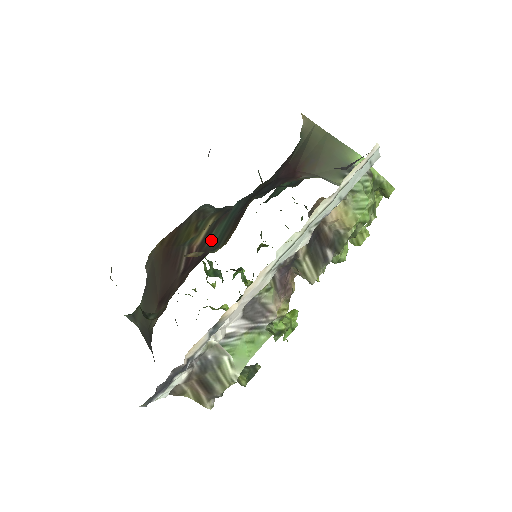
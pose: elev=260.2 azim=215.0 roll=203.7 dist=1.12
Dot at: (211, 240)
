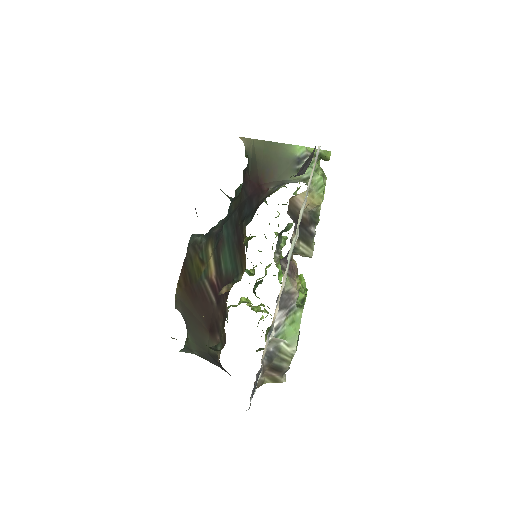
Dot at: (225, 268)
